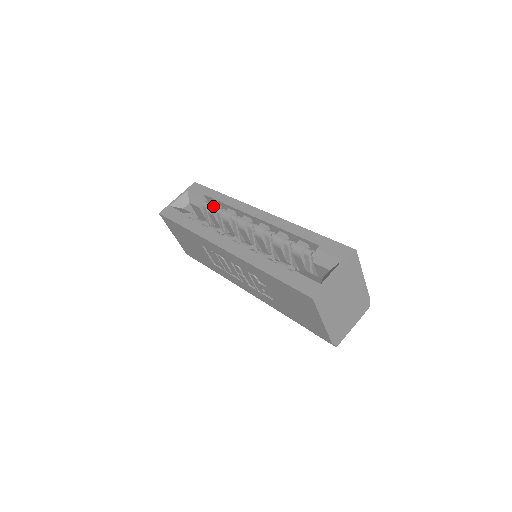
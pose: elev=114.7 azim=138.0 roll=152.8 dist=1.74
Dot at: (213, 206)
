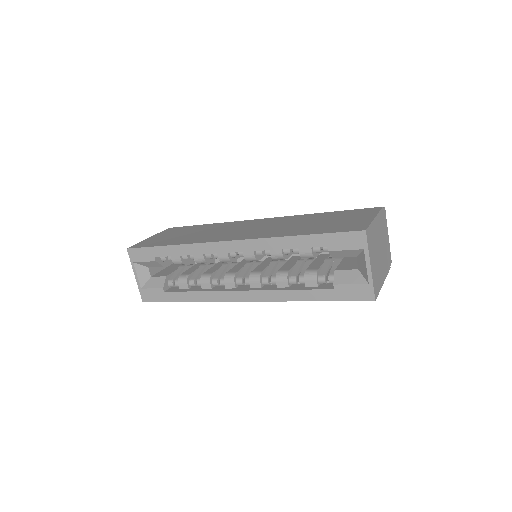
Dot at: (176, 260)
